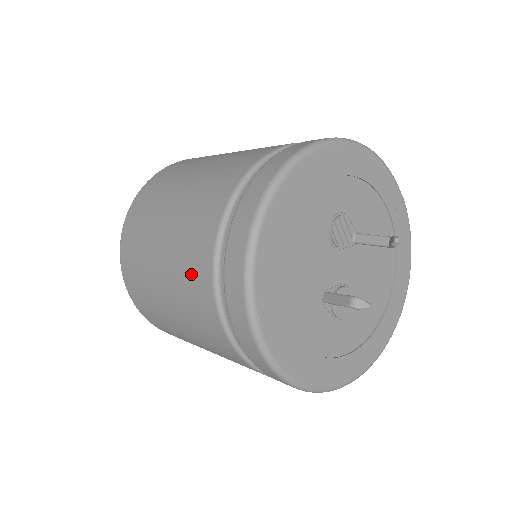
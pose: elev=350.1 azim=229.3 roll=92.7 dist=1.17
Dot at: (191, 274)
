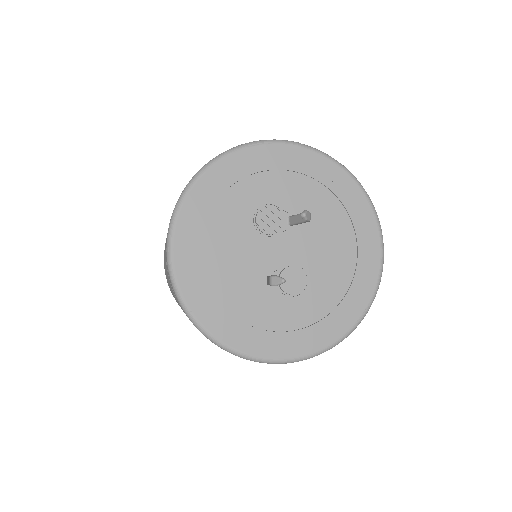
Dot at: occluded
